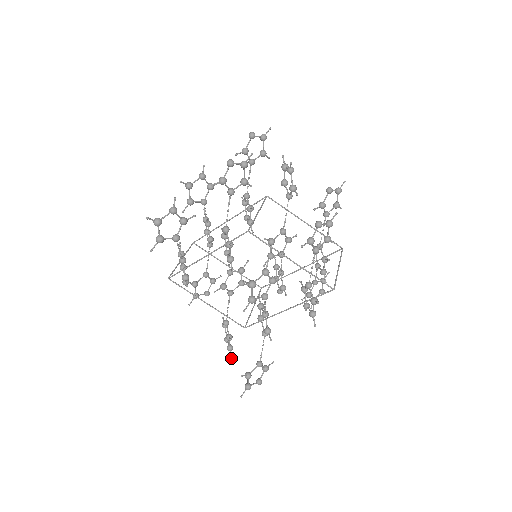
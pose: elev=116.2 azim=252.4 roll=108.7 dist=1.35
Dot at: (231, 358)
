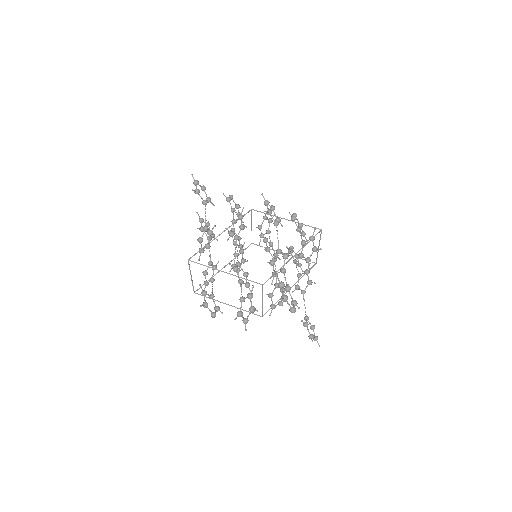
Dot at: (257, 310)
